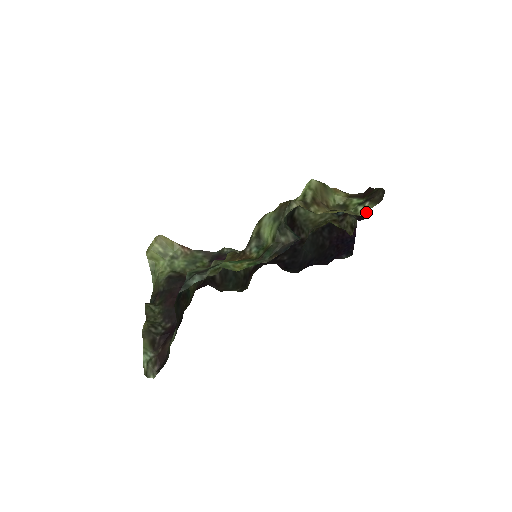
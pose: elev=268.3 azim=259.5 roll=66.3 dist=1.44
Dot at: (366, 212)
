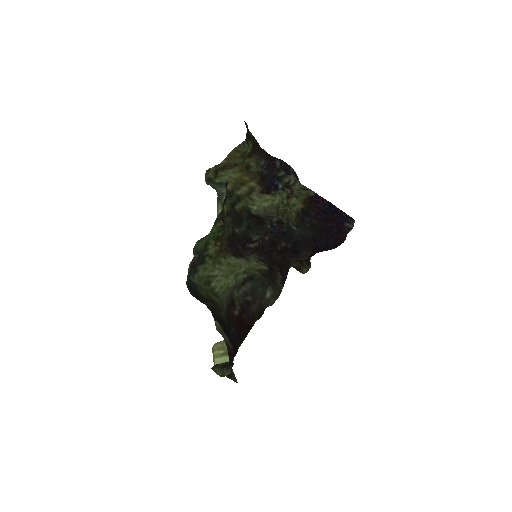
Dot at: (283, 163)
